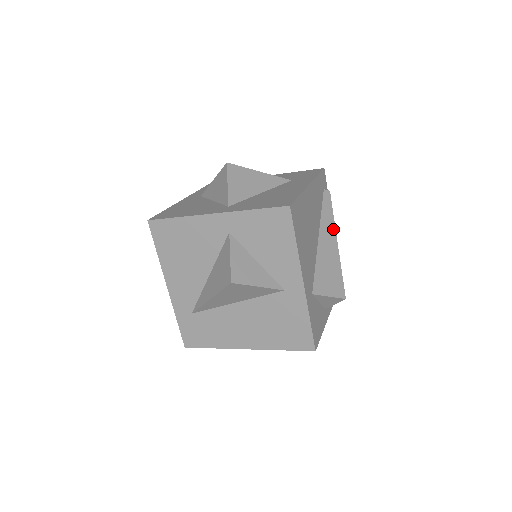
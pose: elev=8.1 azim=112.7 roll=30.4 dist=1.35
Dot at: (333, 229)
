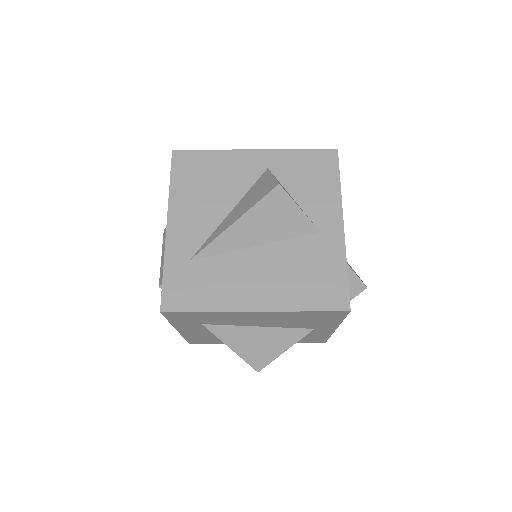
Dot at: occluded
